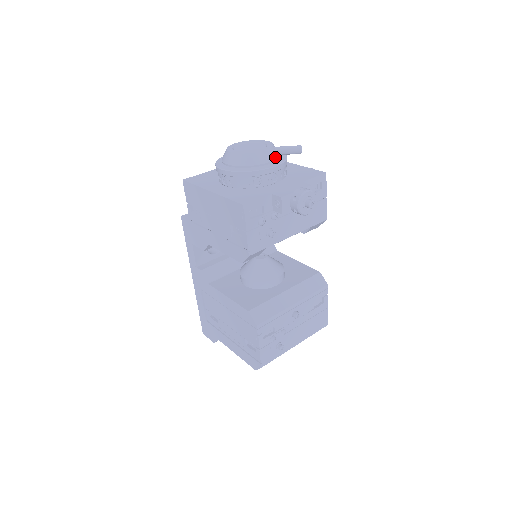
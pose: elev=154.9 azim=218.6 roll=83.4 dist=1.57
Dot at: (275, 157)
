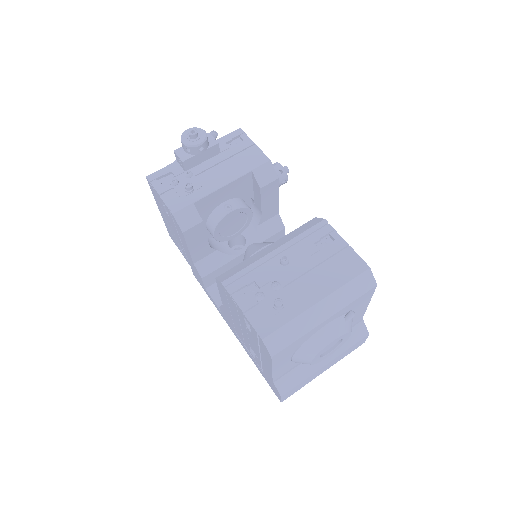
Dot at: occluded
